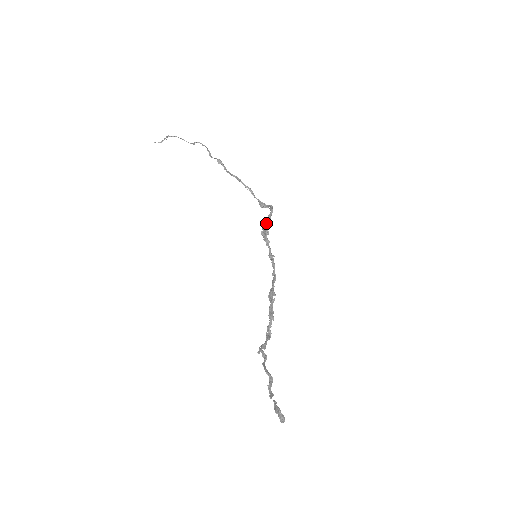
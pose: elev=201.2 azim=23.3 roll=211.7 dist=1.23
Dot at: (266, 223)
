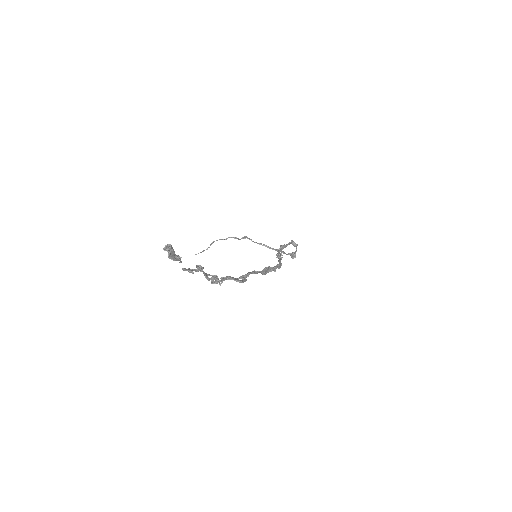
Dot at: (280, 245)
